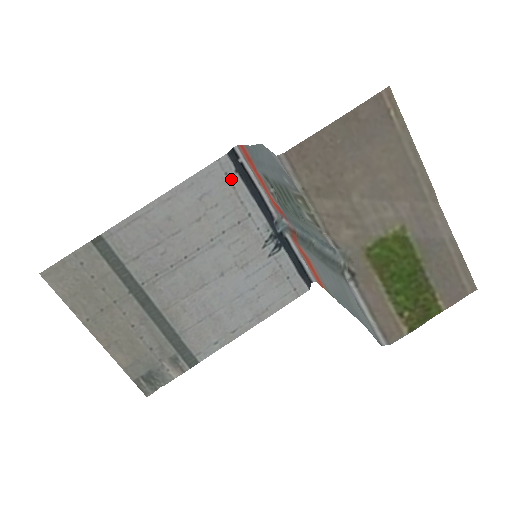
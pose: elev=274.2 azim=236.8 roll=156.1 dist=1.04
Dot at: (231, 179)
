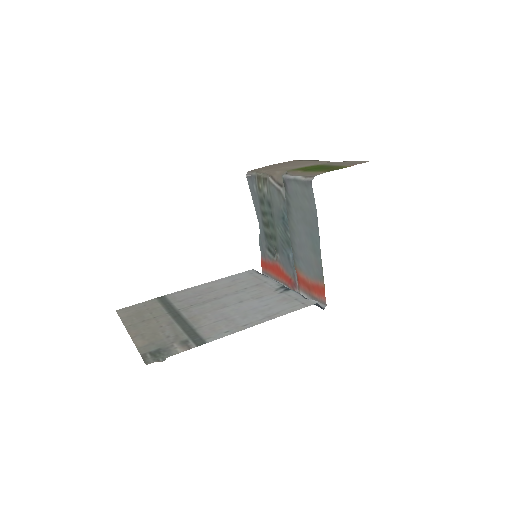
Dot at: (254, 275)
